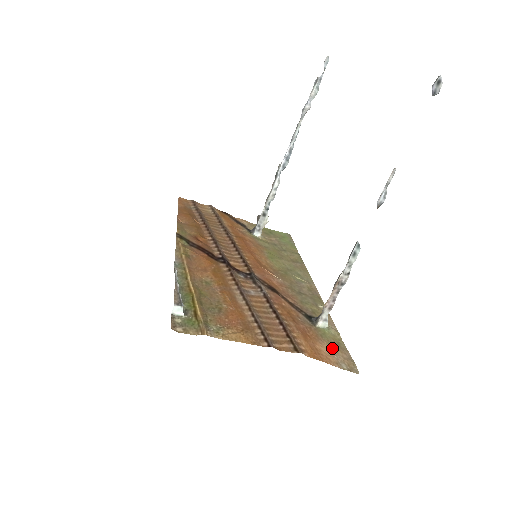
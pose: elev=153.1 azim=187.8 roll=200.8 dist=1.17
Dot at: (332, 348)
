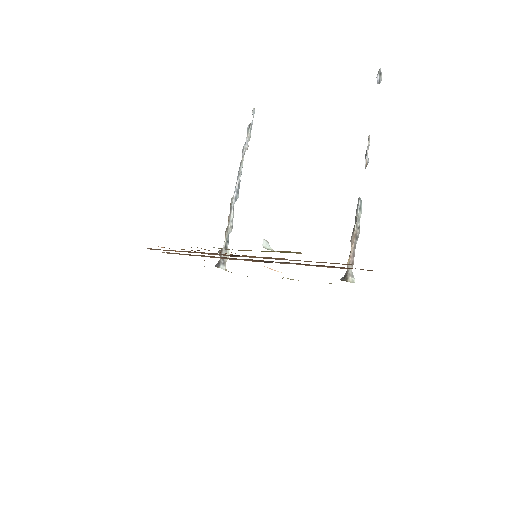
Dot at: occluded
